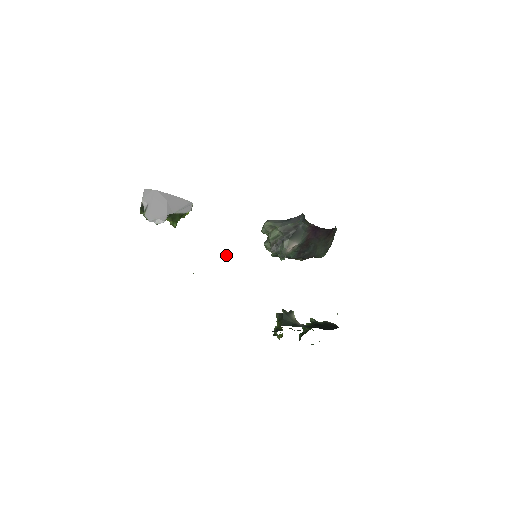
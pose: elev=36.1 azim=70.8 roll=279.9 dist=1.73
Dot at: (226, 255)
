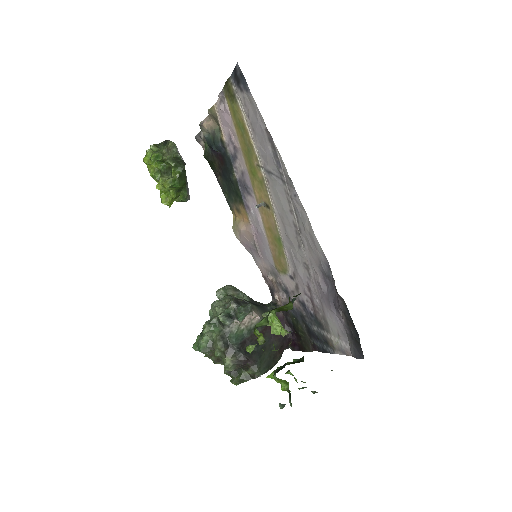
Dot at: (262, 203)
